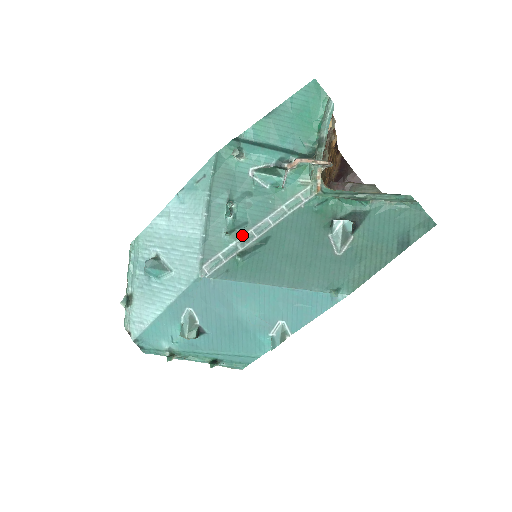
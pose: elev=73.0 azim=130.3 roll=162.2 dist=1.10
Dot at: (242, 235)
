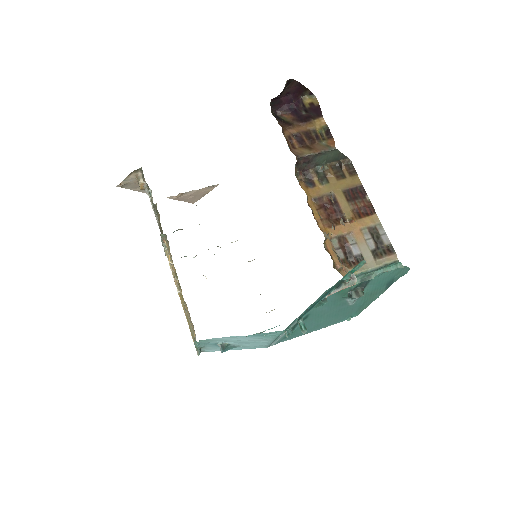
Dot at: (292, 324)
